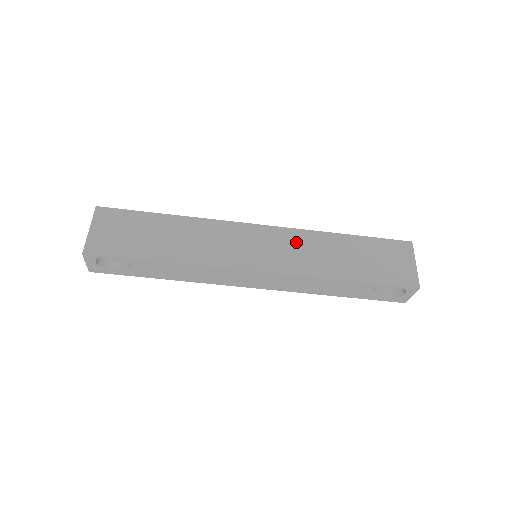
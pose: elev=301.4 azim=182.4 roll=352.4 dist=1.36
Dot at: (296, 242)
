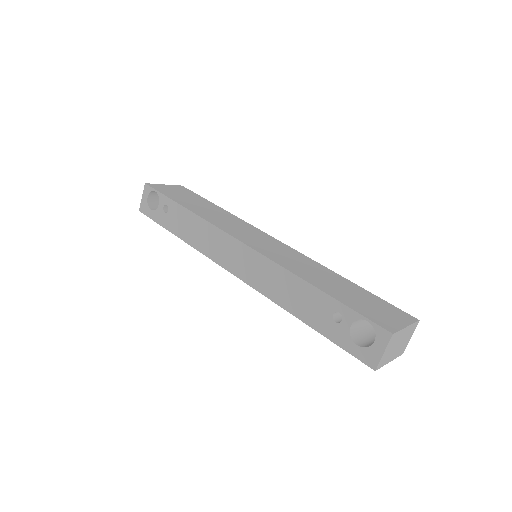
Dot at: (296, 257)
